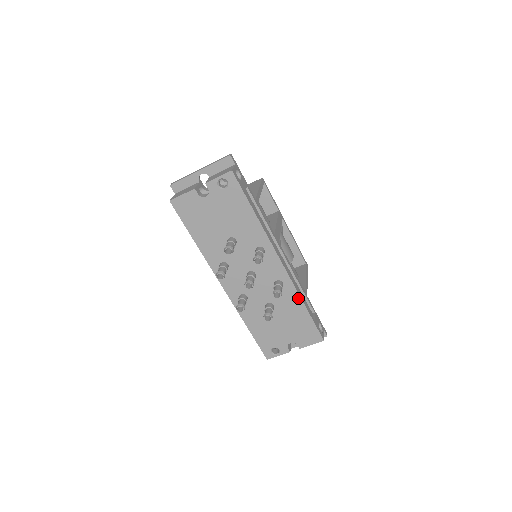
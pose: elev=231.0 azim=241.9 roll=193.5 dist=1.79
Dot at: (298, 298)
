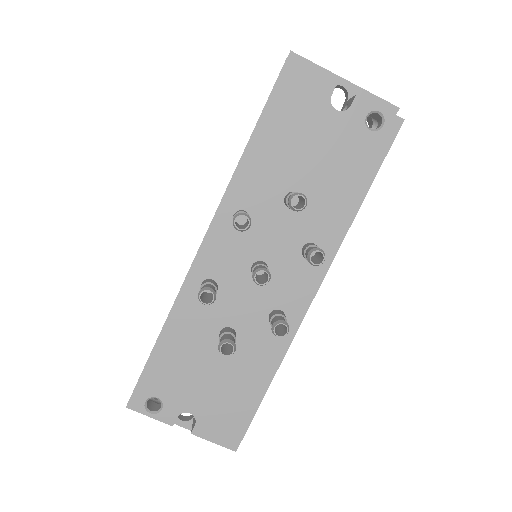
Dot at: (277, 361)
